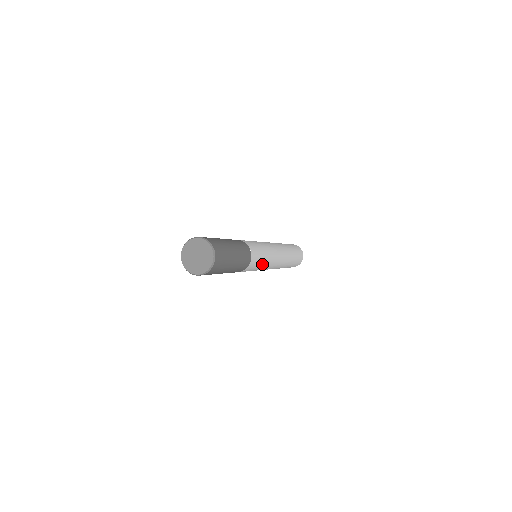
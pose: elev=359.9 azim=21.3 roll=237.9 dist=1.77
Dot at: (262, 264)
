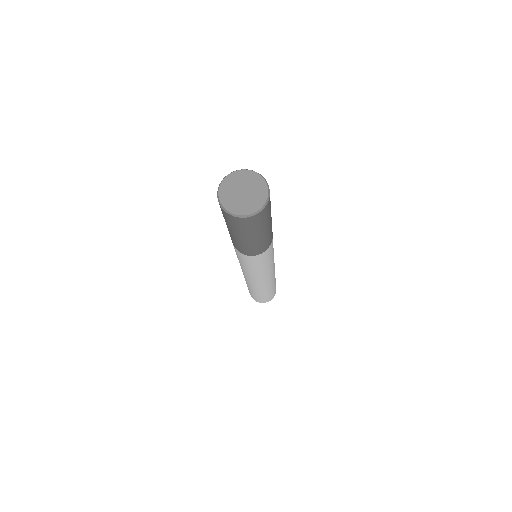
Dot at: (270, 259)
